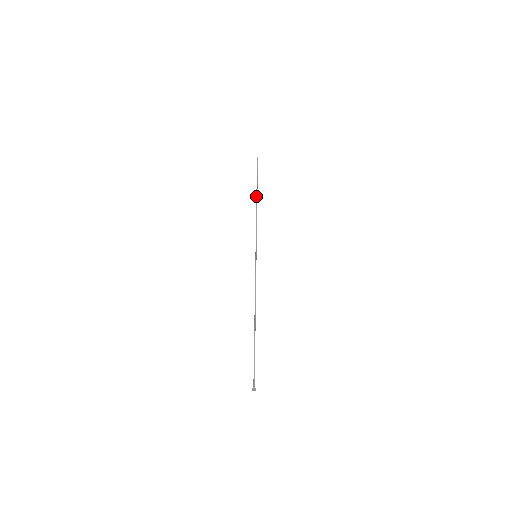
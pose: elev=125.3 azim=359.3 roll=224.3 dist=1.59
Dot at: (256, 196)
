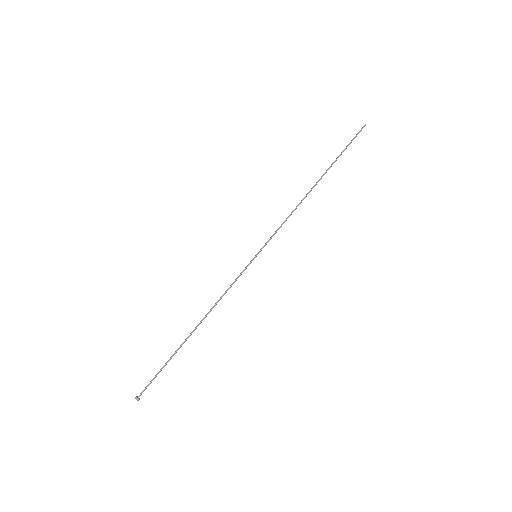
Dot at: occluded
